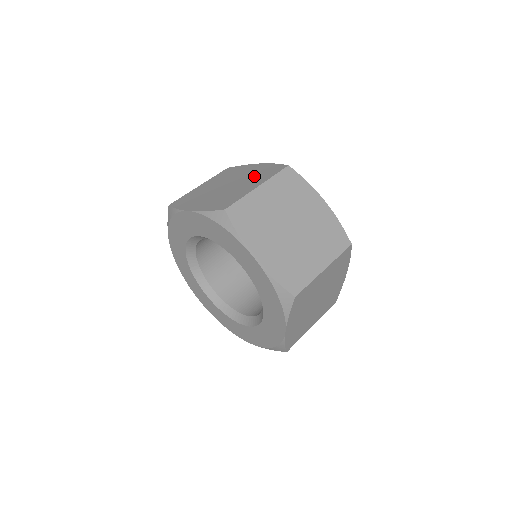
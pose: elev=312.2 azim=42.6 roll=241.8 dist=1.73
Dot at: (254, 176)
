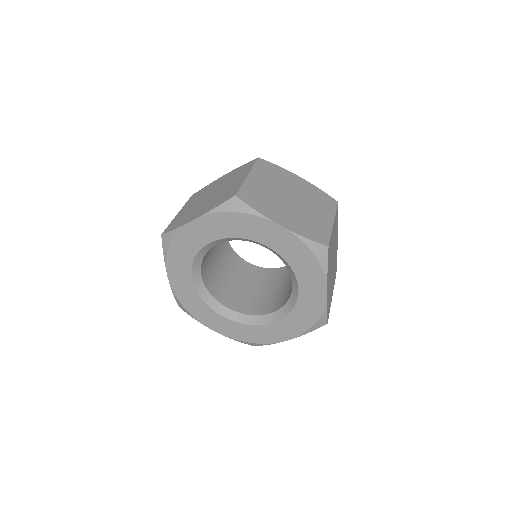
Dot at: (232, 177)
